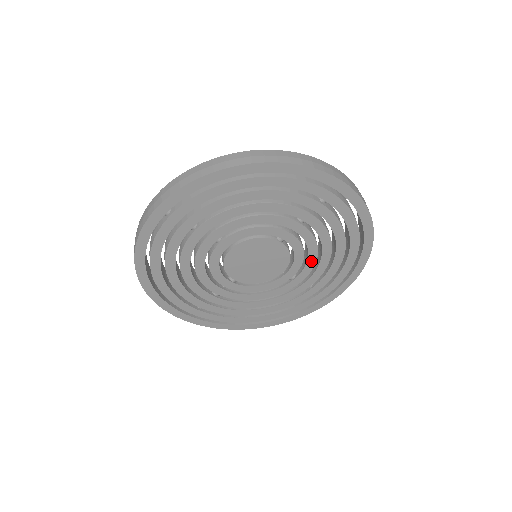
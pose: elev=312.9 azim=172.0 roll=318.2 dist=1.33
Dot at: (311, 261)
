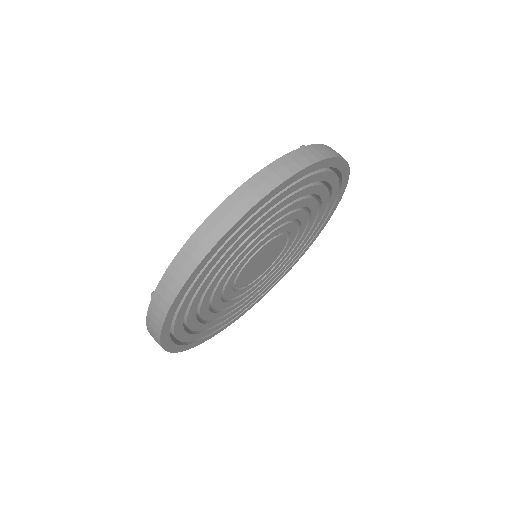
Dot at: (304, 224)
